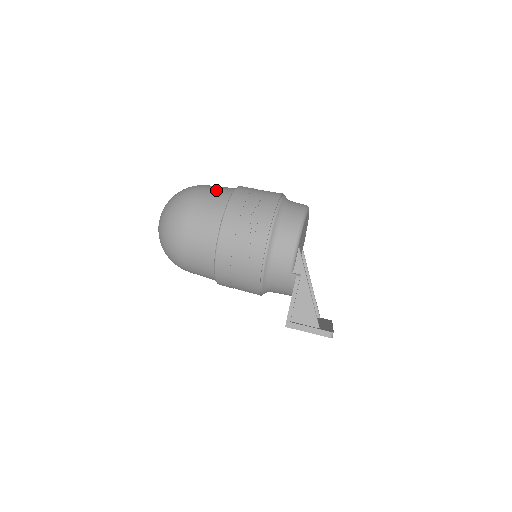
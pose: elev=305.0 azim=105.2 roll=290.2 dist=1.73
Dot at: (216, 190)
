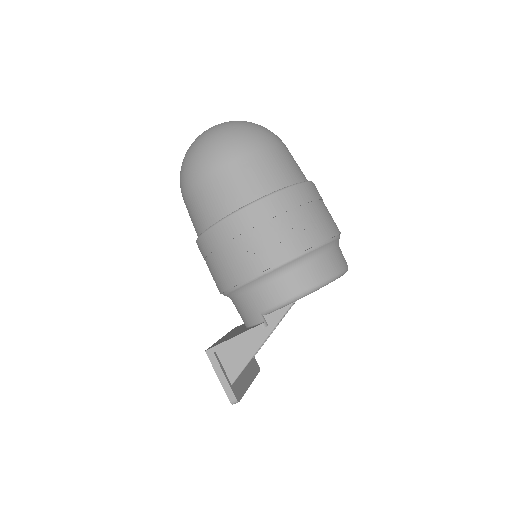
Dot at: (285, 163)
